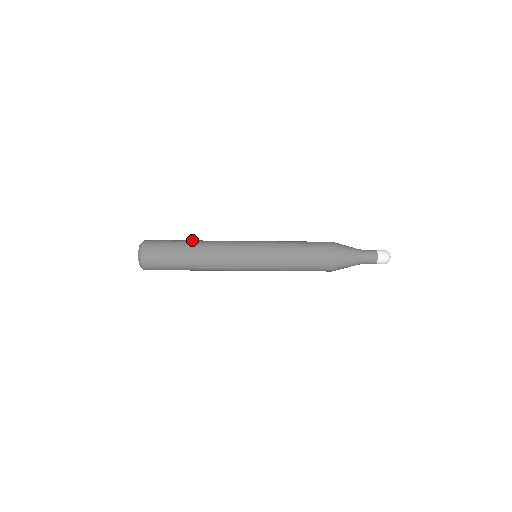
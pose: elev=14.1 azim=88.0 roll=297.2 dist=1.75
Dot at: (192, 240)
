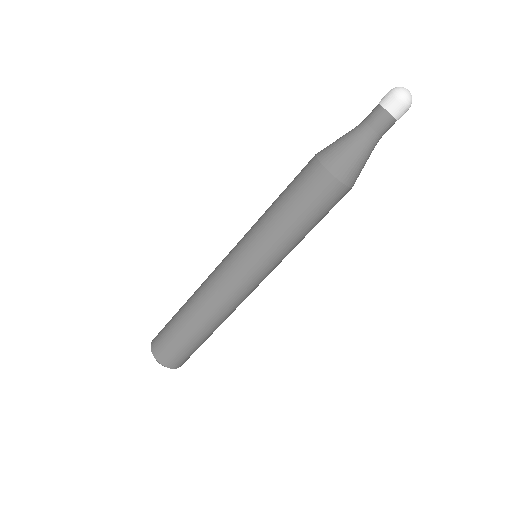
Dot at: (187, 300)
